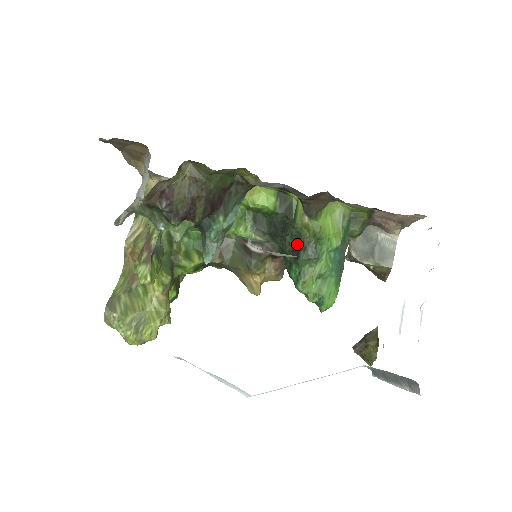
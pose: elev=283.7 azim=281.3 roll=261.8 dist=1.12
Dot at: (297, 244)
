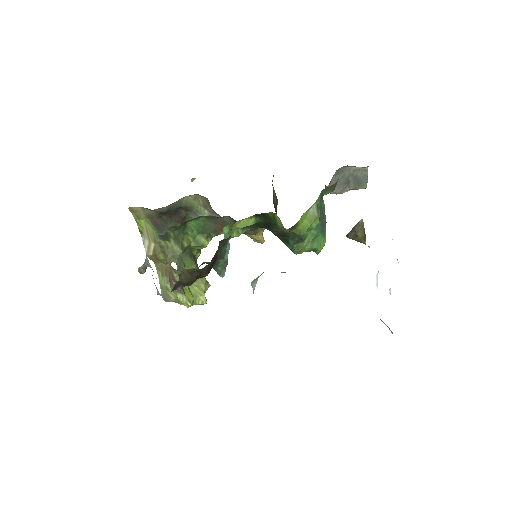
Dot at: (284, 235)
